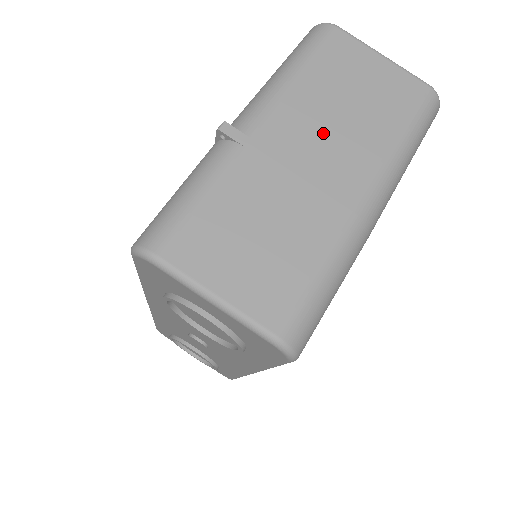
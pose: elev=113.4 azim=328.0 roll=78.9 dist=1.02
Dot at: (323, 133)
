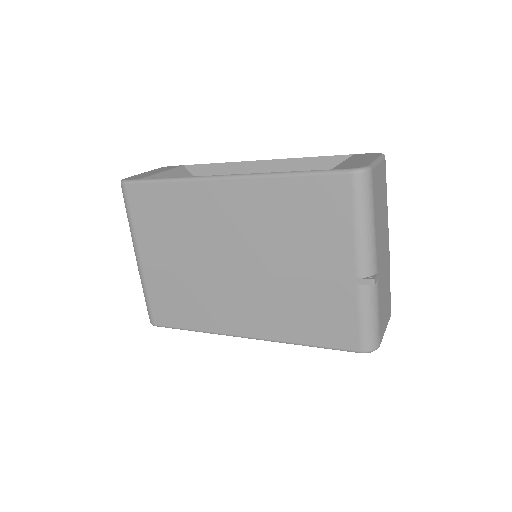
Dot at: (382, 235)
